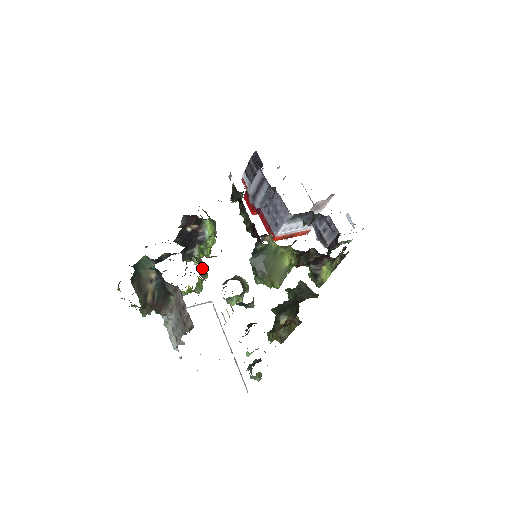
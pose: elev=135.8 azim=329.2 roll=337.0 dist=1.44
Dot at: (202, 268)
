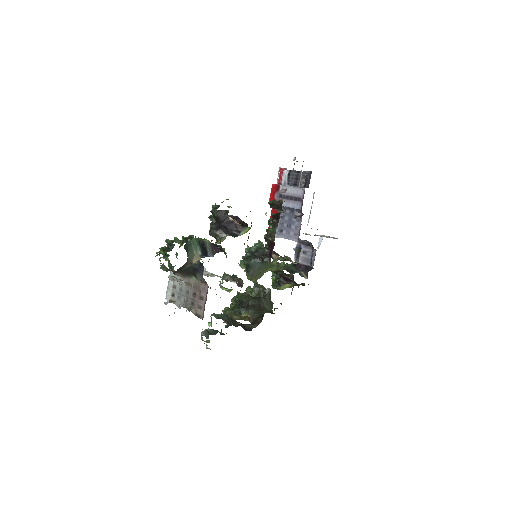
Dot at: occluded
